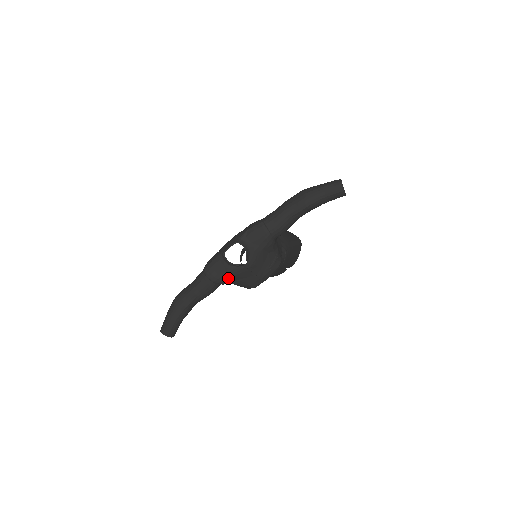
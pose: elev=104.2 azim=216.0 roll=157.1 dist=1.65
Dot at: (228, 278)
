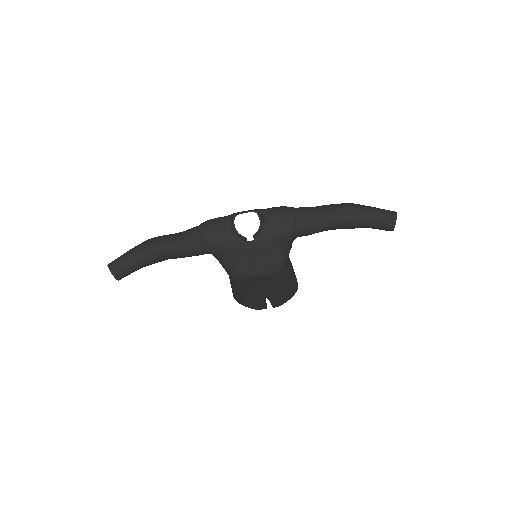
Dot at: (221, 246)
